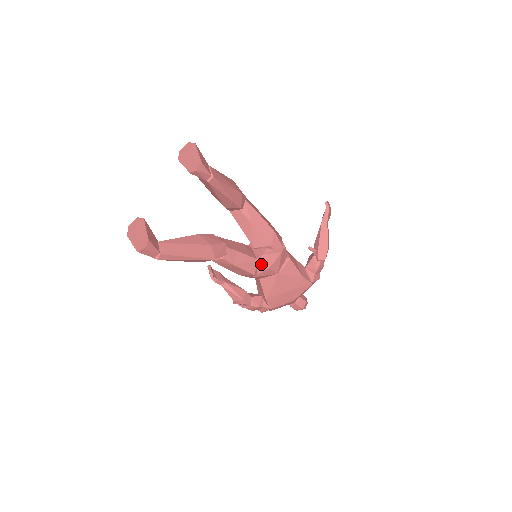
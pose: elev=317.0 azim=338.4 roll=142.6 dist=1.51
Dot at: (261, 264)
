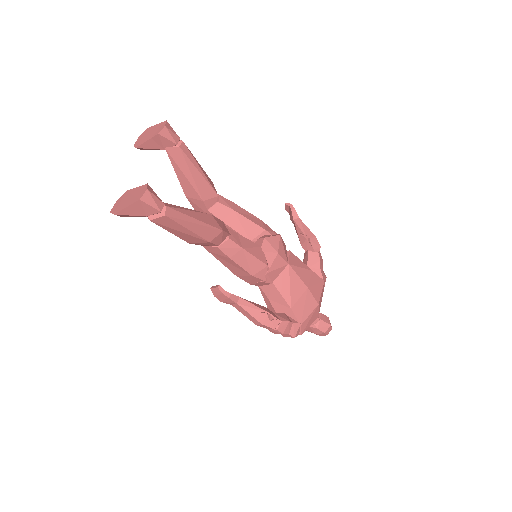
Dot at: (268, 250)
